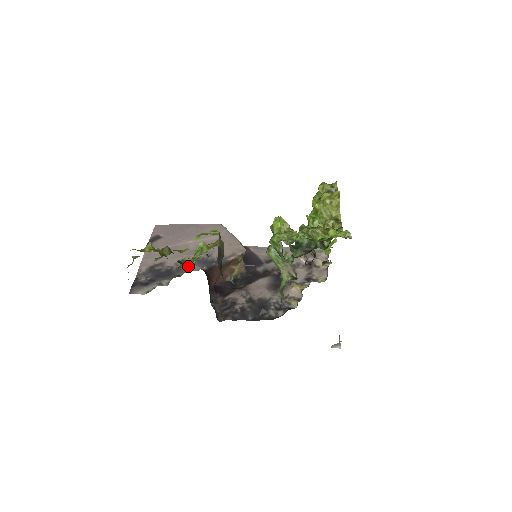
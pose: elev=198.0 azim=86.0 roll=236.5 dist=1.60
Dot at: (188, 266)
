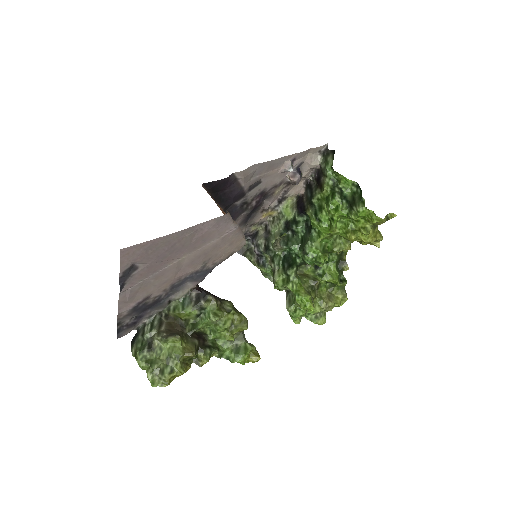
Dot at: (179, 287)
